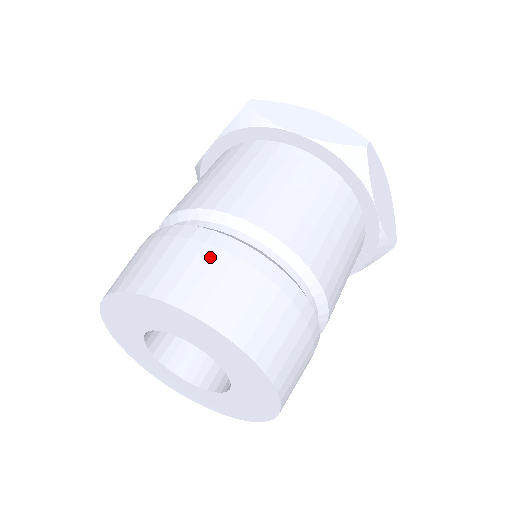
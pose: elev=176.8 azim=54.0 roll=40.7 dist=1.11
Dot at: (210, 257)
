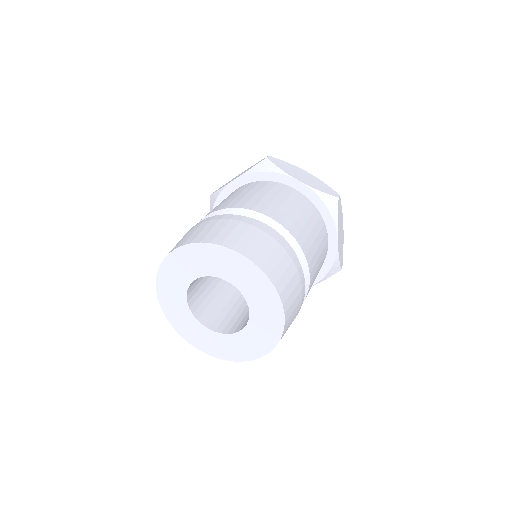
Dot at: (255, 232)
